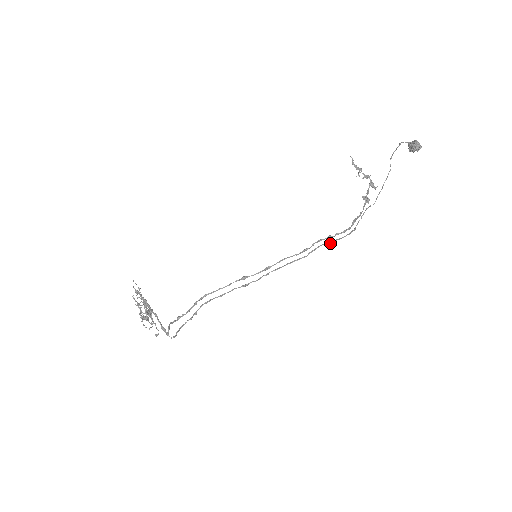
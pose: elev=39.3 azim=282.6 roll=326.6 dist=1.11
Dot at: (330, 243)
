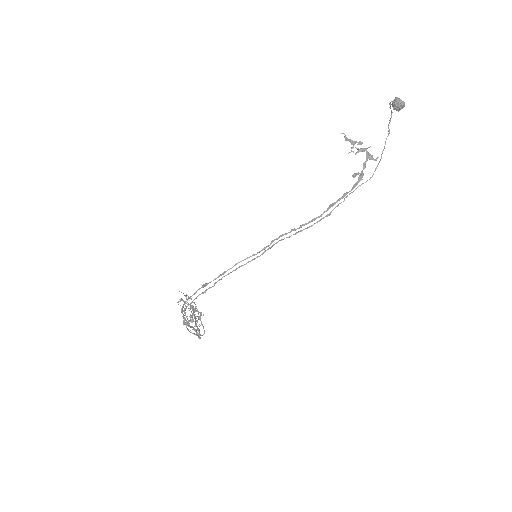
Dot at: (288, 237)
